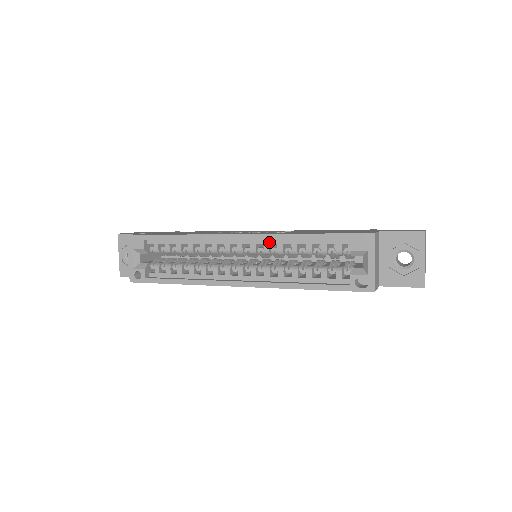
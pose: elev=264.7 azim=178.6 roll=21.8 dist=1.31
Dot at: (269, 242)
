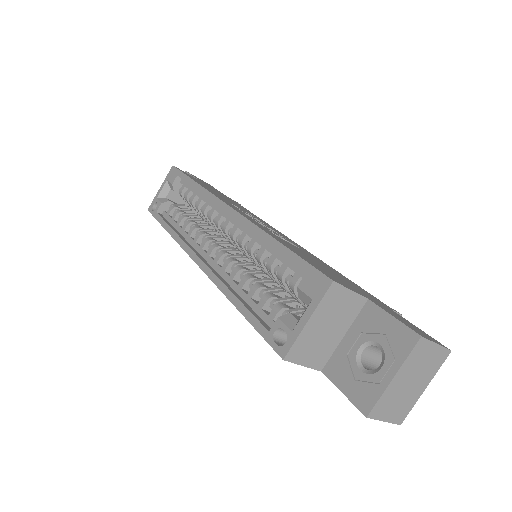
Dot at: (248, 232)
